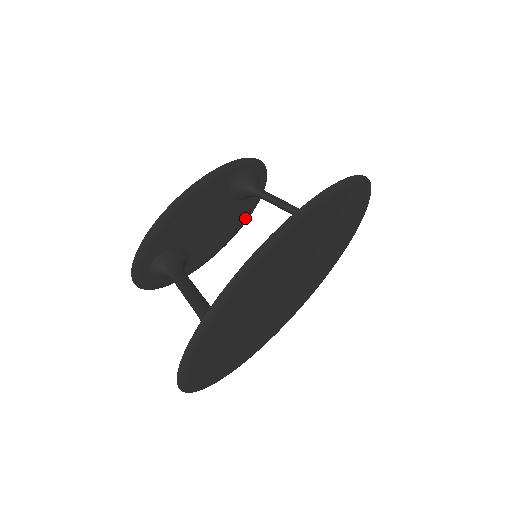
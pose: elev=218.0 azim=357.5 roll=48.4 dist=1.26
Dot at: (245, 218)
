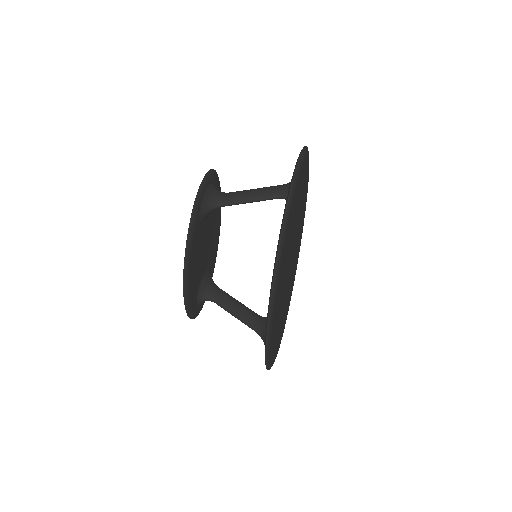
Dot at: occluded
